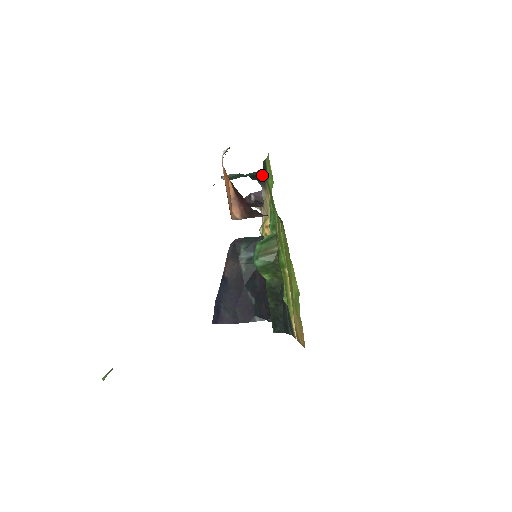
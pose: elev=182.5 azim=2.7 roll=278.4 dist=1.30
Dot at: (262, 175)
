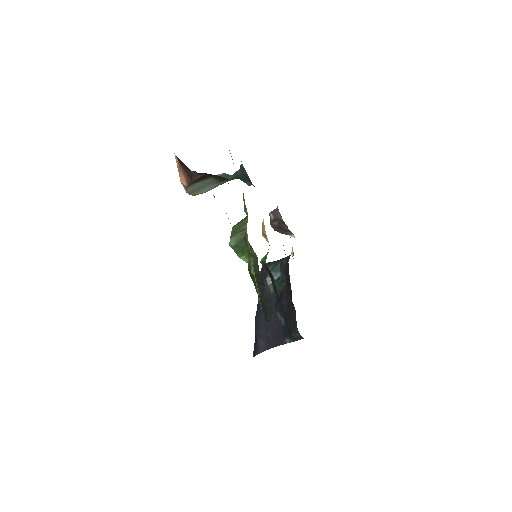
Dot at: (246, 172)
